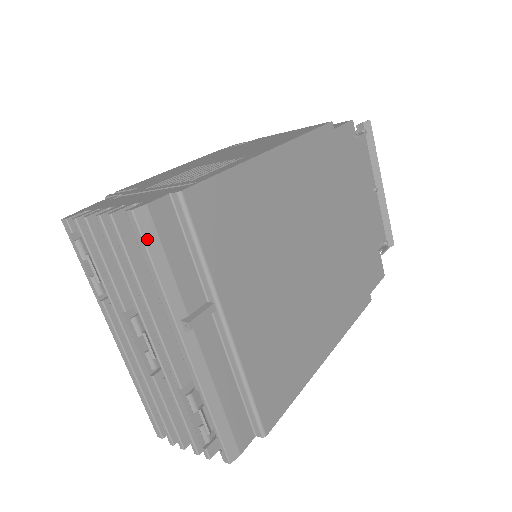
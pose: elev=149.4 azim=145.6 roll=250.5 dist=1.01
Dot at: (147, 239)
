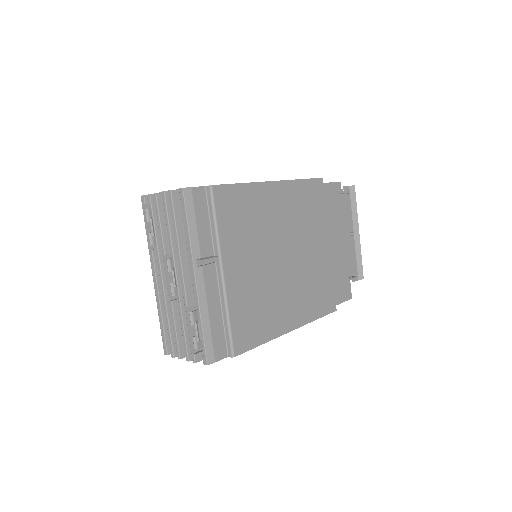
Dot at: (187, 206)
